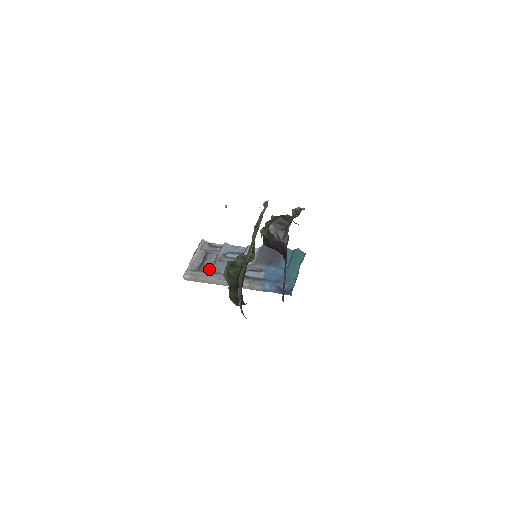
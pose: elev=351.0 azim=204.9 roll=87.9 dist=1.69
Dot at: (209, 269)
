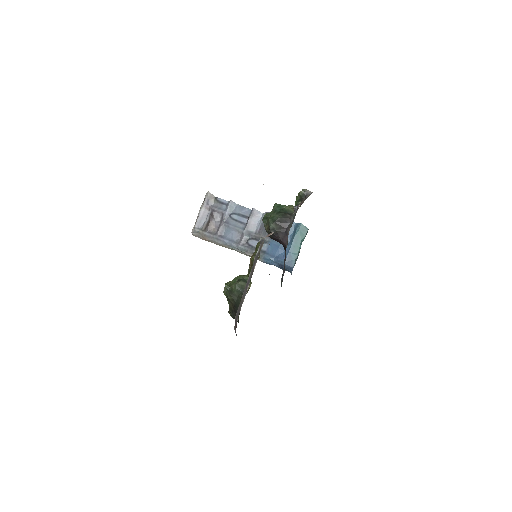
Dot at: (215, 230)
